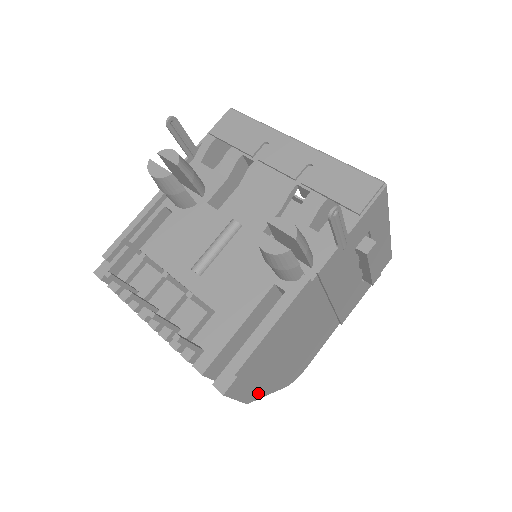
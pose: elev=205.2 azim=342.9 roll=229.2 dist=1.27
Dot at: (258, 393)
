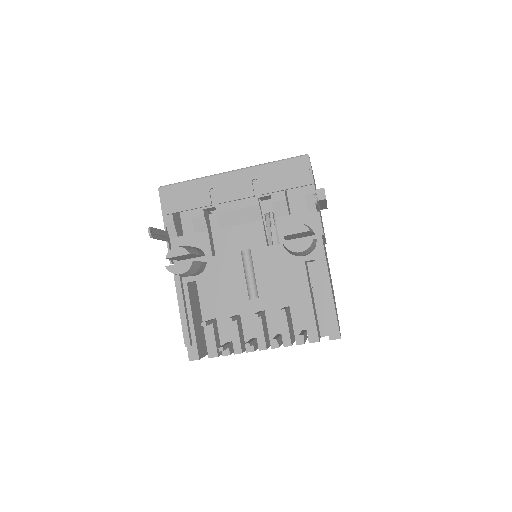
Dot at: occluded
